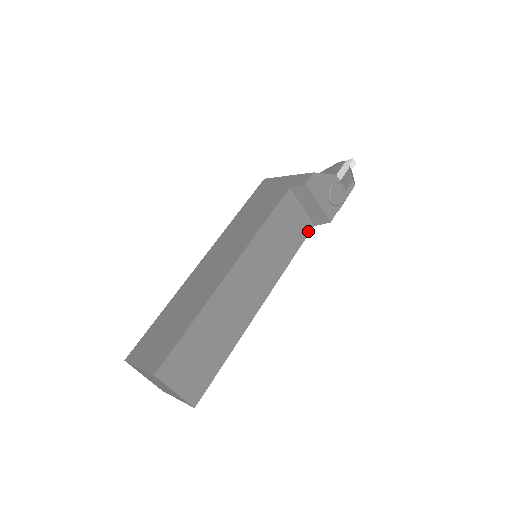
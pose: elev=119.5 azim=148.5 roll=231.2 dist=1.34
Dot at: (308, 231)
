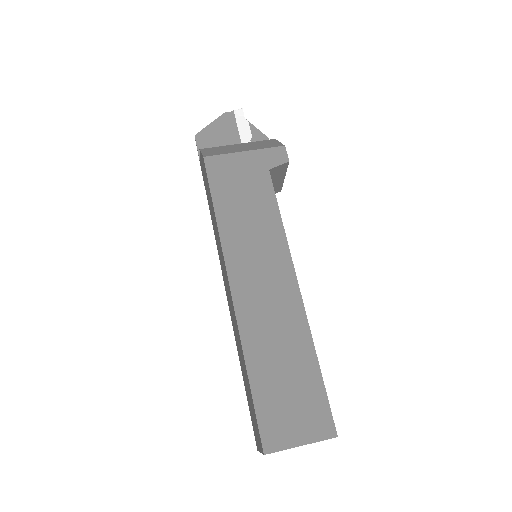
Dot at: occluded
